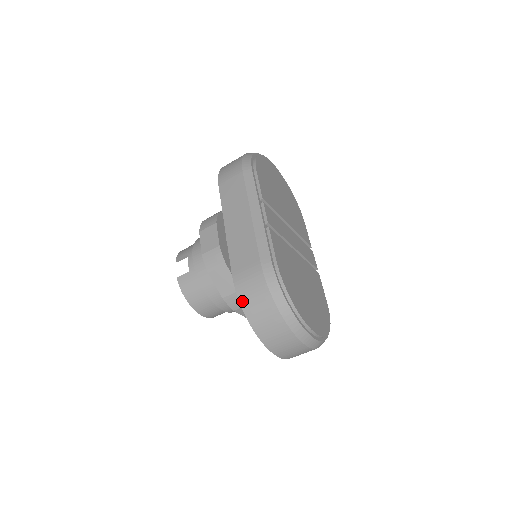
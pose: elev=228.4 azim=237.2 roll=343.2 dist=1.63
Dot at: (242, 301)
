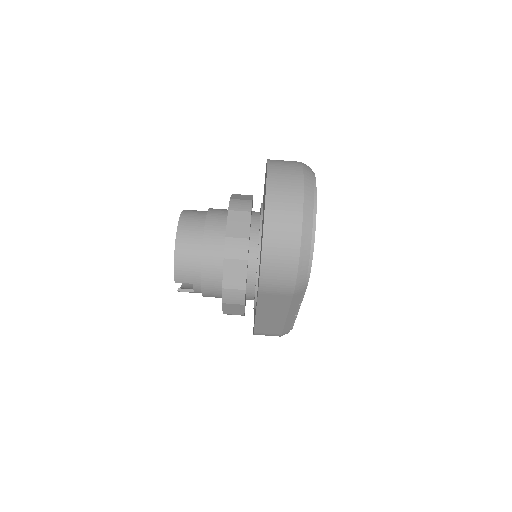
Dot at: occluded
